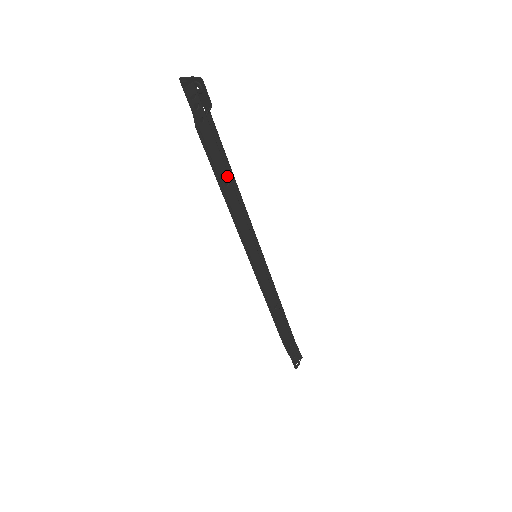
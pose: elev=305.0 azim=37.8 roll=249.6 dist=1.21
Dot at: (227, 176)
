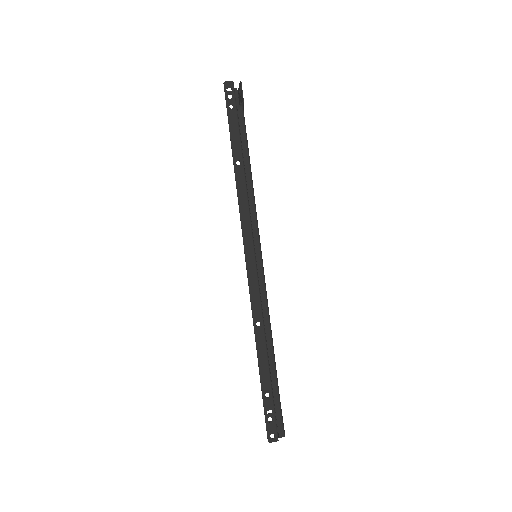
Dot at: (241, 157)
